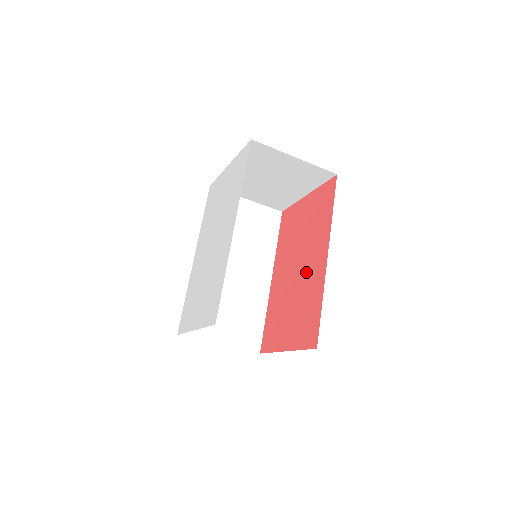
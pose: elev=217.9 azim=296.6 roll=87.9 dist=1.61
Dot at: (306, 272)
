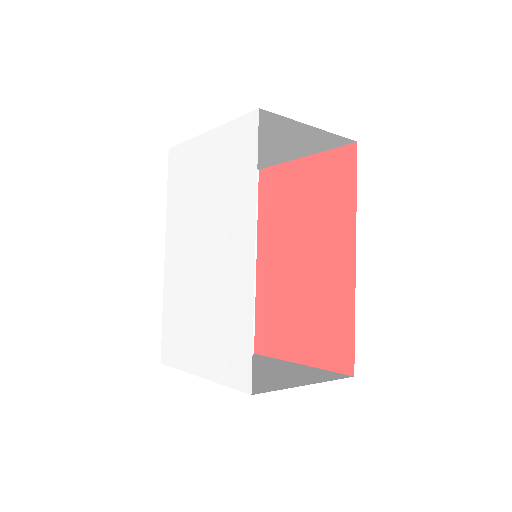
Dot at: (319, 269)
